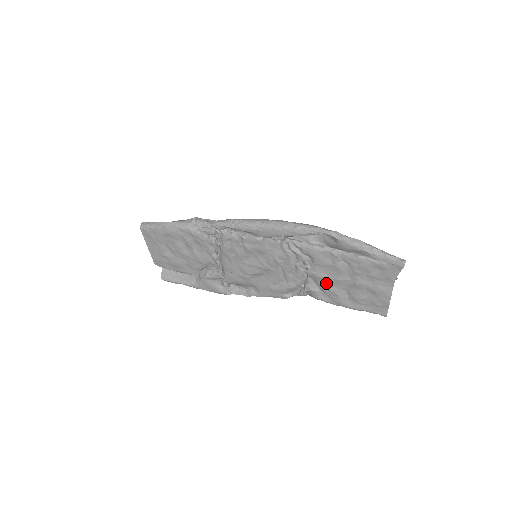
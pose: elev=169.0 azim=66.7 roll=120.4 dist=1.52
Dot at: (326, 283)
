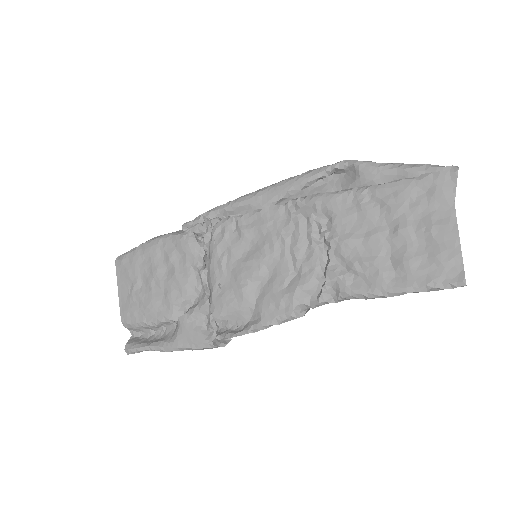
Dot at: (355, 252)
